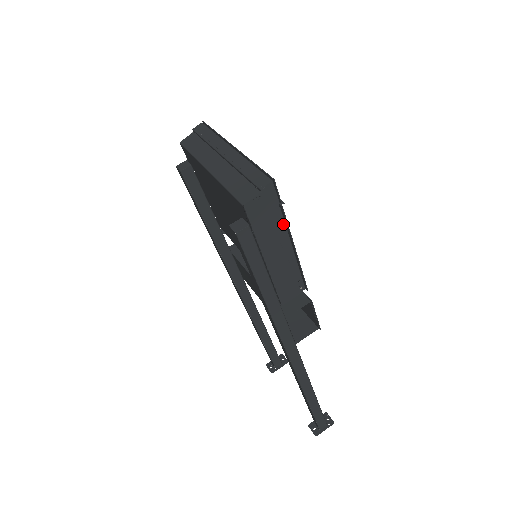
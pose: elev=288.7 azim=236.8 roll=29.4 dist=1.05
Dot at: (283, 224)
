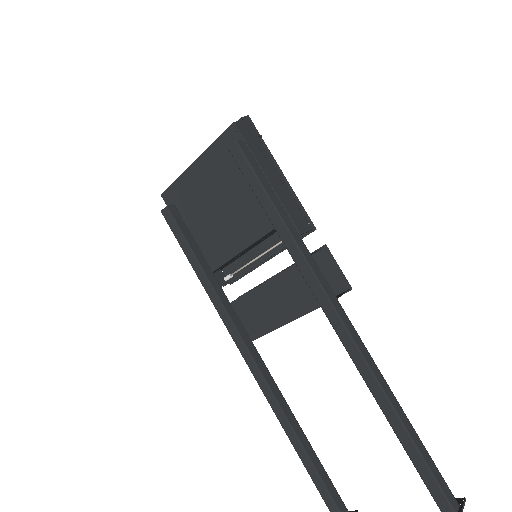
Dot at: (268, 153)
